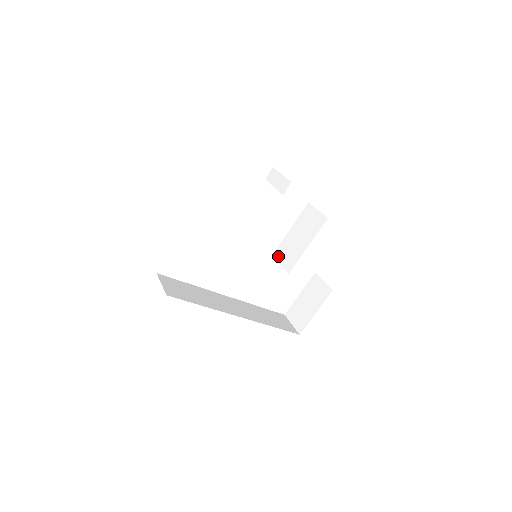
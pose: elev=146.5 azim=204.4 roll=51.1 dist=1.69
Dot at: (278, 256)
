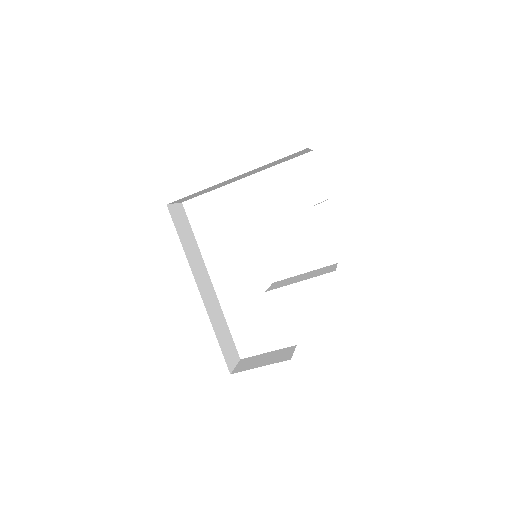
Dot at: (275, 283)
